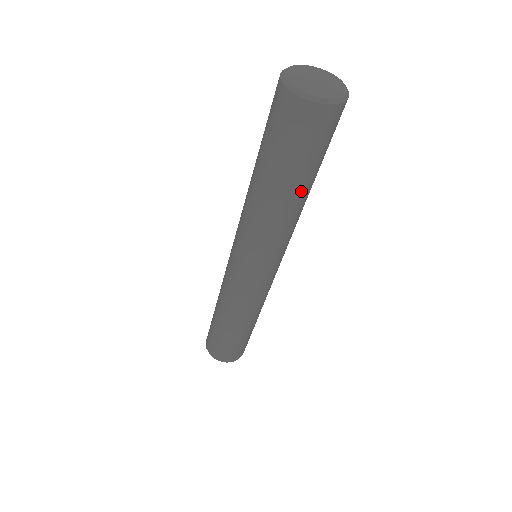
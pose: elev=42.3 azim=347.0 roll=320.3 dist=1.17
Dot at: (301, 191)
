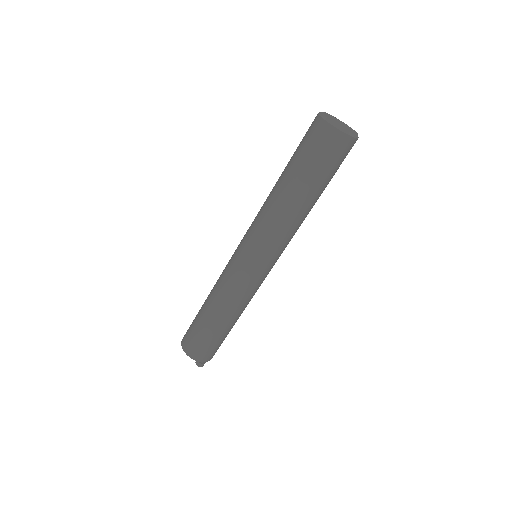
Dot at: (296, 190)
